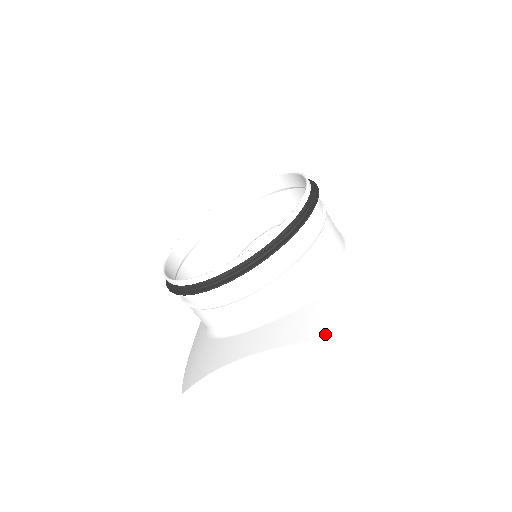
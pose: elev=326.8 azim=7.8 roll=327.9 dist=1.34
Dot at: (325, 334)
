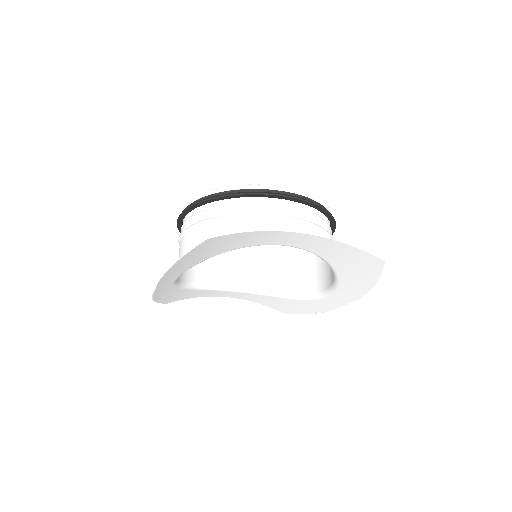
Dot at: (366, 255)
